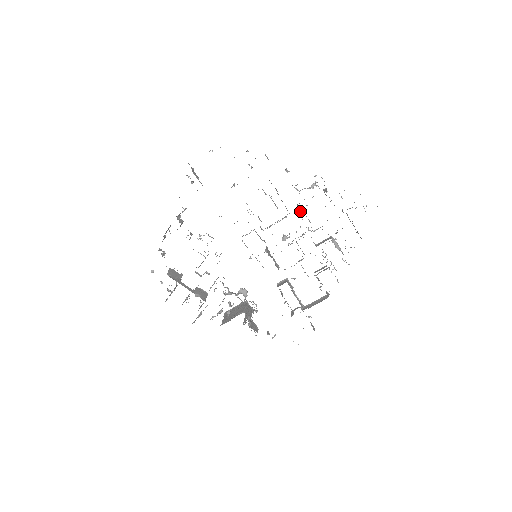
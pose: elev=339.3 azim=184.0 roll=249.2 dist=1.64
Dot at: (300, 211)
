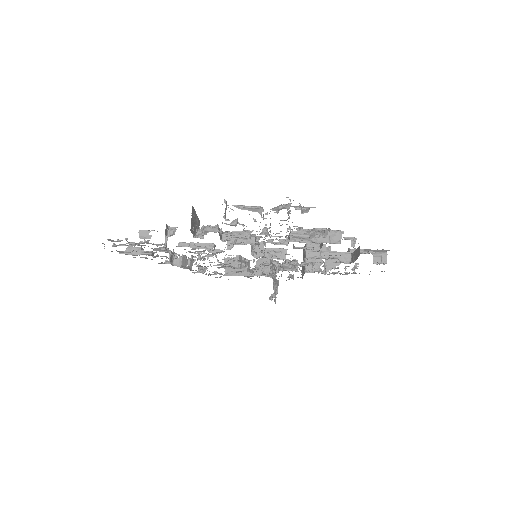
Dot at: (230, 243)
